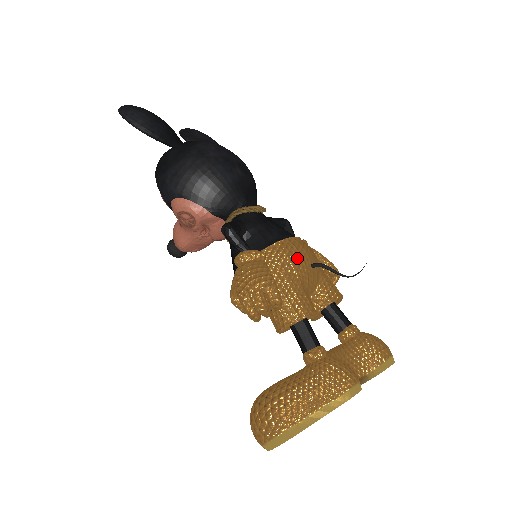
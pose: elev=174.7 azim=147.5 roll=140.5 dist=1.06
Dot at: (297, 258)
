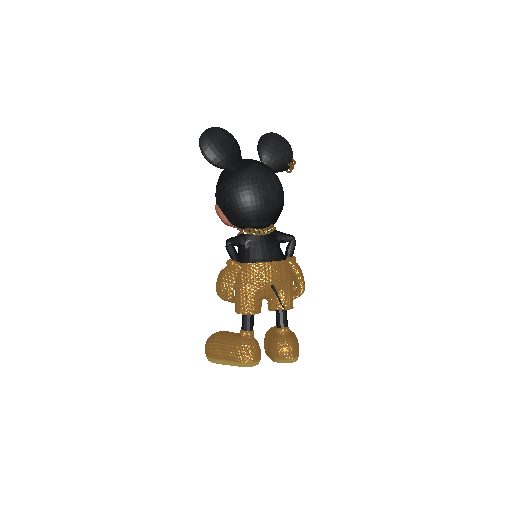
Dot at: (261, 279)
